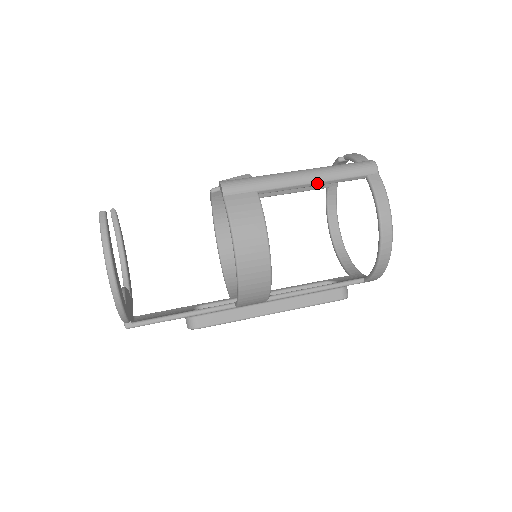
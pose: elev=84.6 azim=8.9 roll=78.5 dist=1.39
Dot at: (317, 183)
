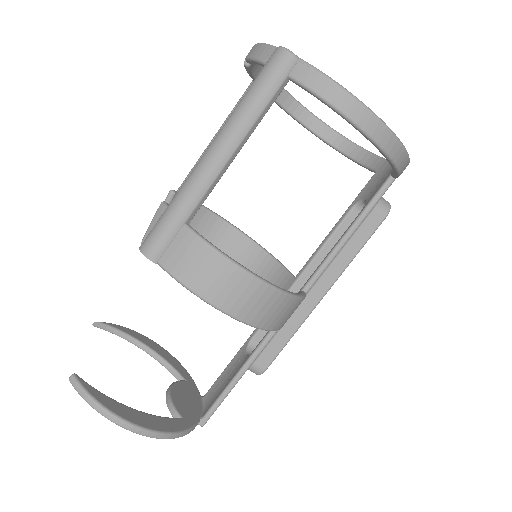
Dot at: (238, 148)
